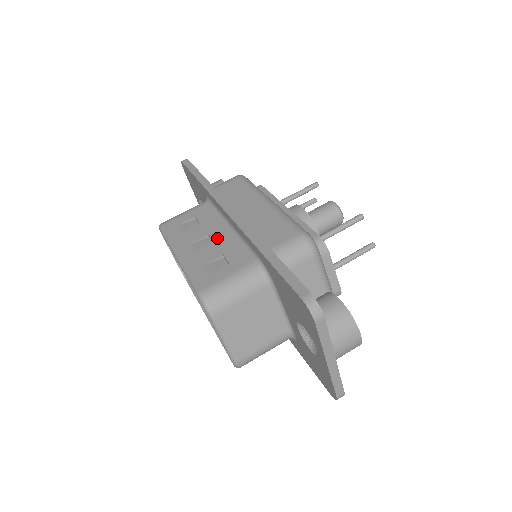
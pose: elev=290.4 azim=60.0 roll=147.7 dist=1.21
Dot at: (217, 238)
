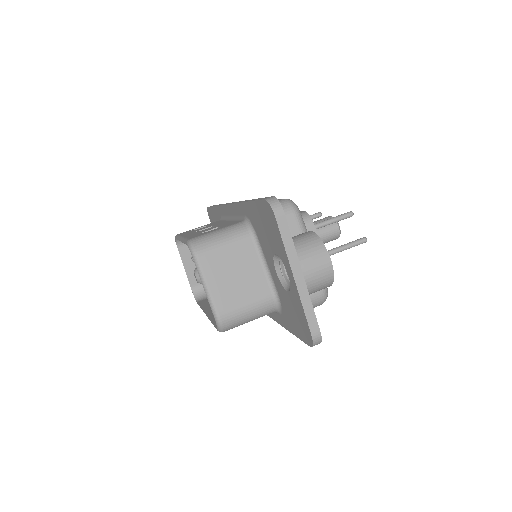
Dot at: occluded
